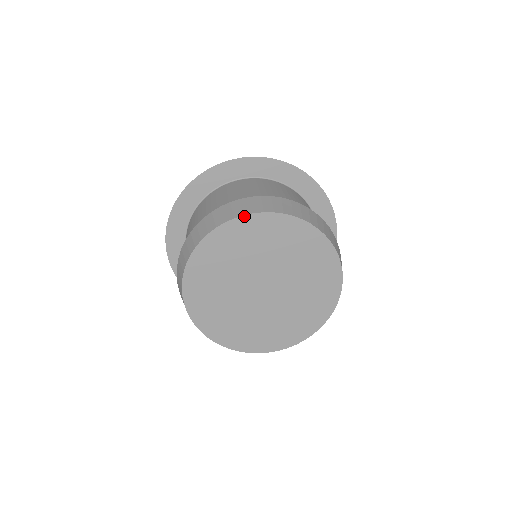
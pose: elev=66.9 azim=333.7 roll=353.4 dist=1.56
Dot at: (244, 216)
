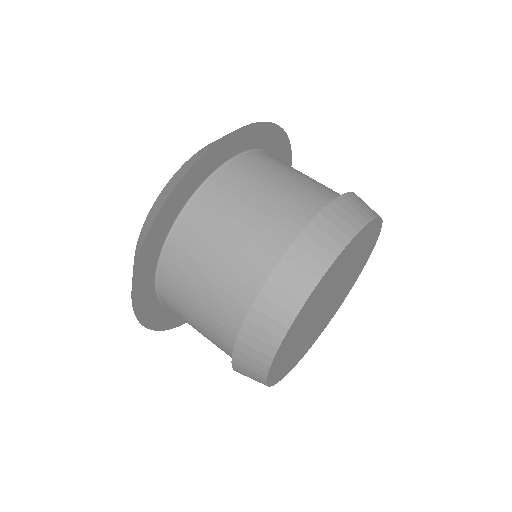
Dot at: (328, 269)
